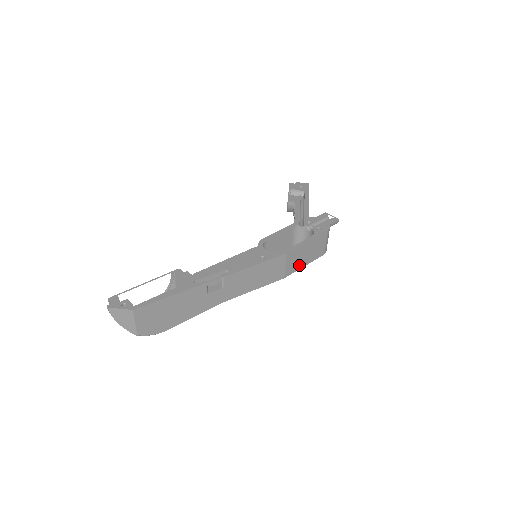
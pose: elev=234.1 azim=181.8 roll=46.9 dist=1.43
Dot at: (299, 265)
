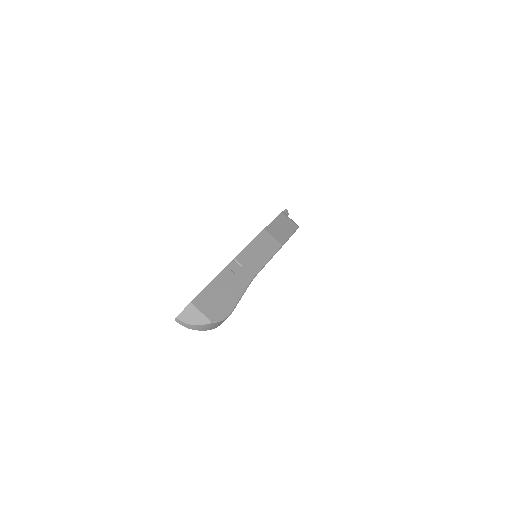
Dot at: (285, 236)
